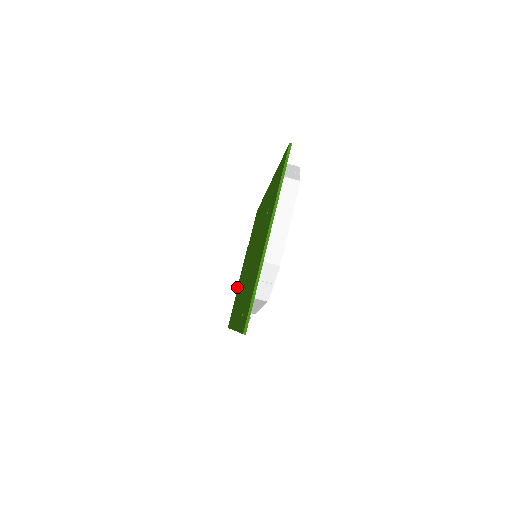
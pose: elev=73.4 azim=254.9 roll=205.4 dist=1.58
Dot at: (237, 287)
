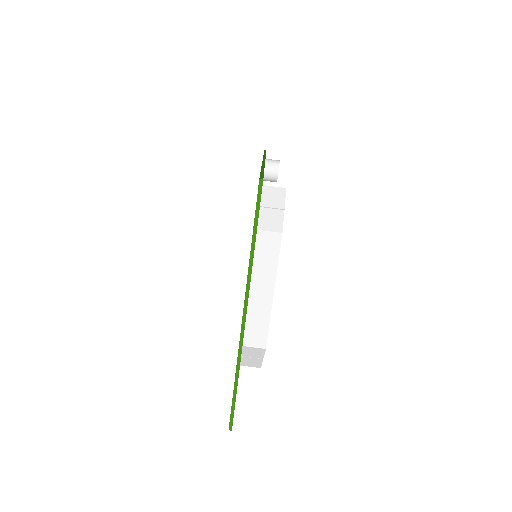
Dot at: occluded
